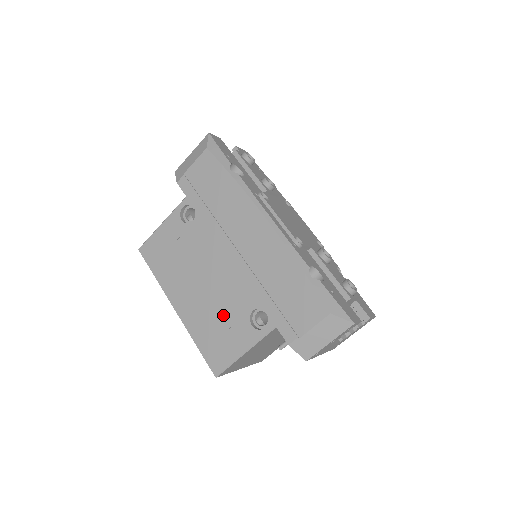
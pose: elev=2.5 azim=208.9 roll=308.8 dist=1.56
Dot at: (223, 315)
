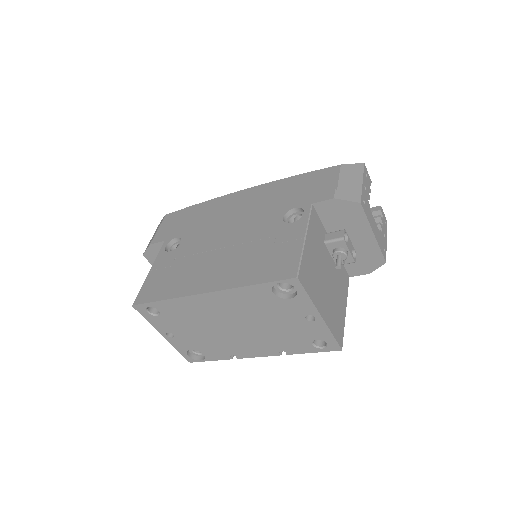
Dot at: (259, 245)
